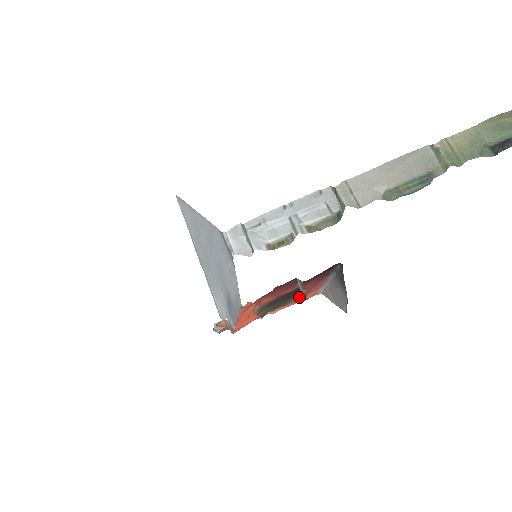
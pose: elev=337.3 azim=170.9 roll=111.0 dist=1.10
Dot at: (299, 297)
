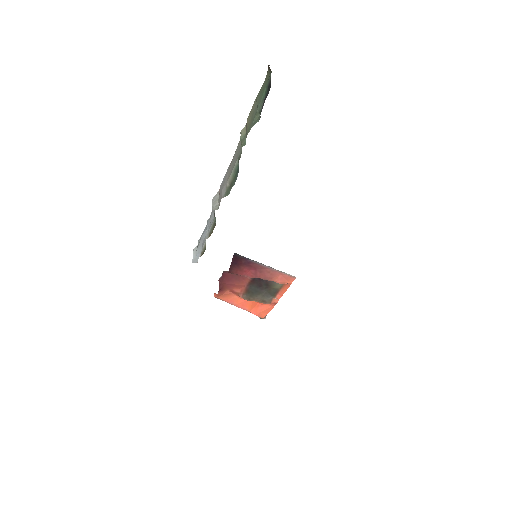
Dot at: (280, 283)
